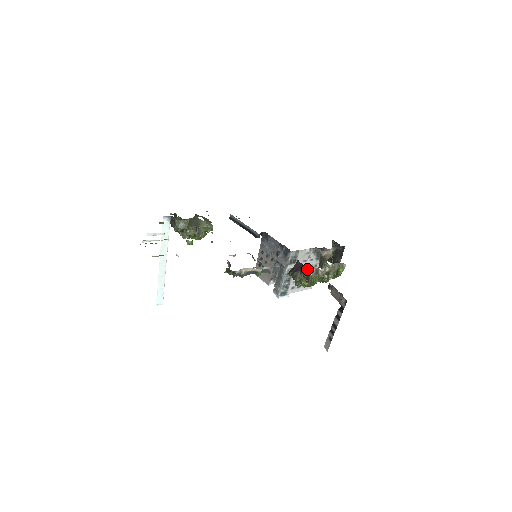
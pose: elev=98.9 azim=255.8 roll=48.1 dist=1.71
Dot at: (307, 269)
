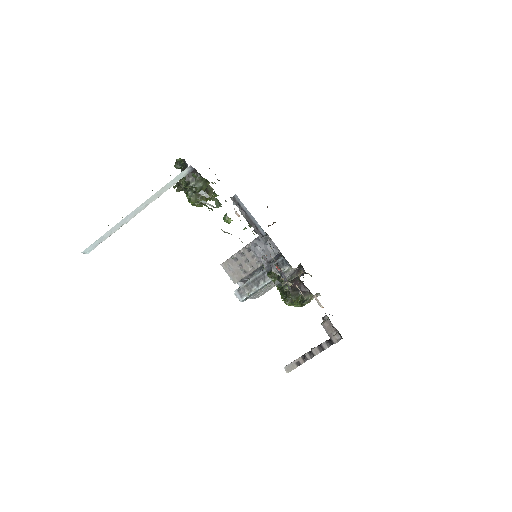
Dot at: (308, 293)
